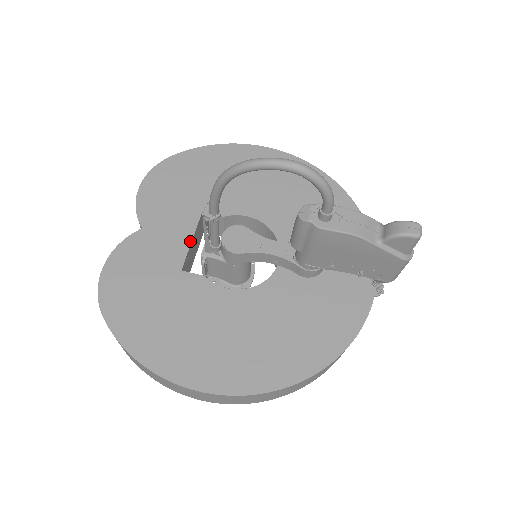
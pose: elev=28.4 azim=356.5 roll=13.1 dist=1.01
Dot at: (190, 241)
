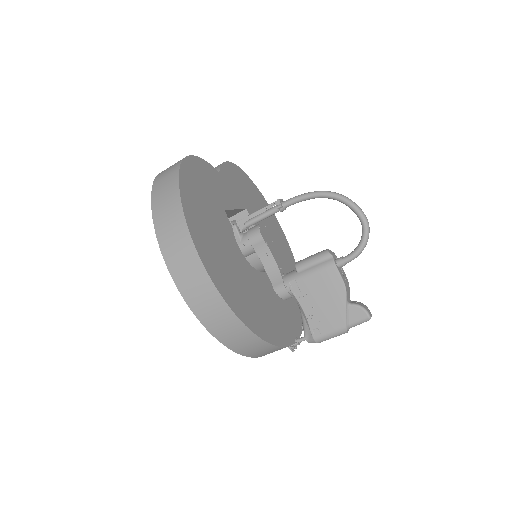
Dot at: (235, 208)
